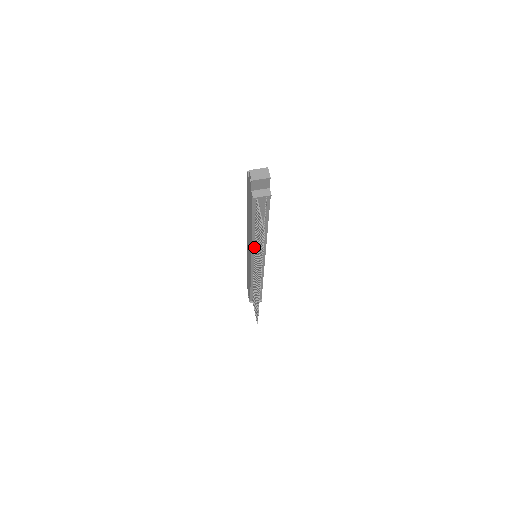
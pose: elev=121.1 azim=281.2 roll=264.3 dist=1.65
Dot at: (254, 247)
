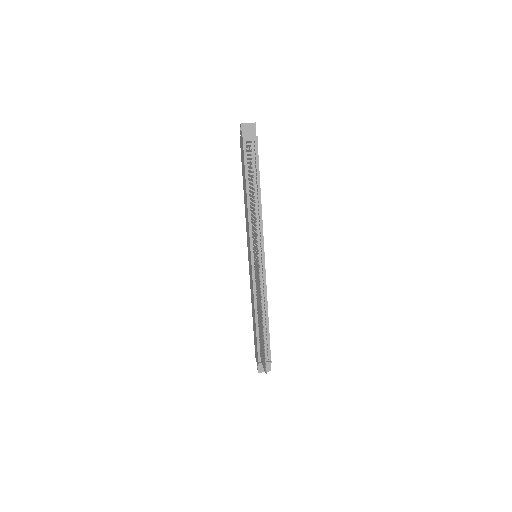
Dot at: (251, 226)
